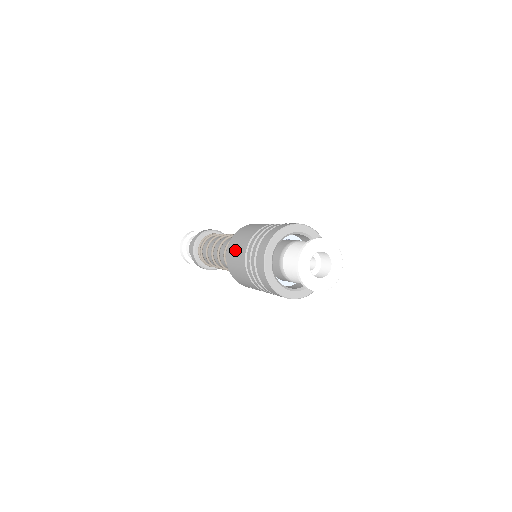
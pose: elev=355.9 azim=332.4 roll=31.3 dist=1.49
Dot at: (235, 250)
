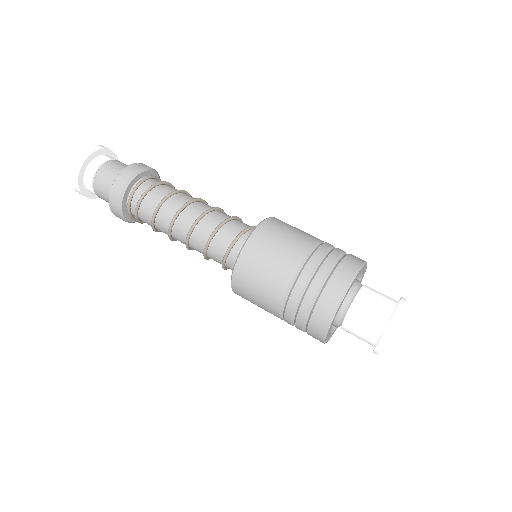
Dot at: (254, 292)
